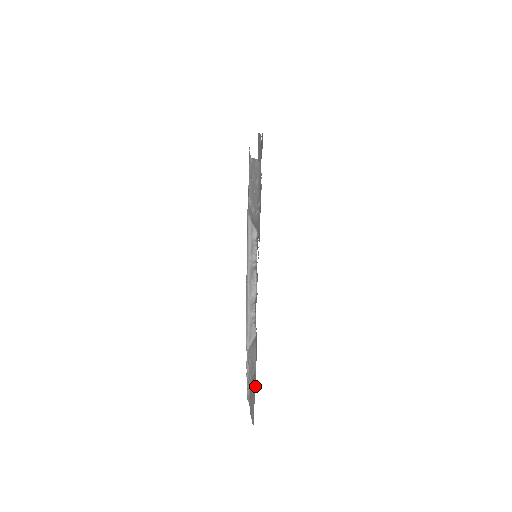
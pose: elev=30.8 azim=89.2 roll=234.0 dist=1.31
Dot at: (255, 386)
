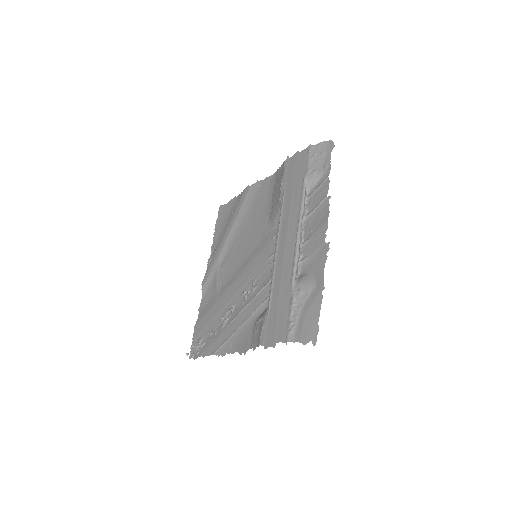
Dot at: (321, 295)
